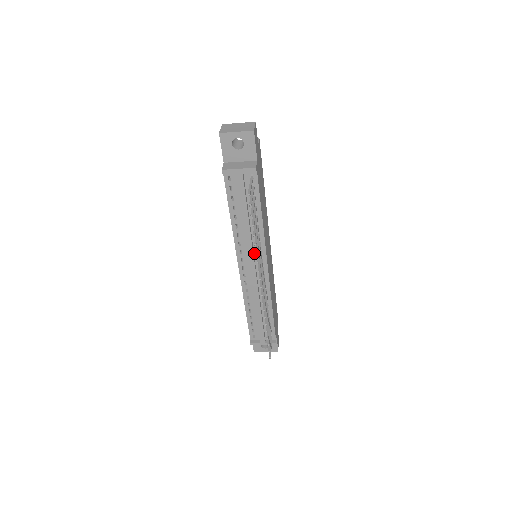
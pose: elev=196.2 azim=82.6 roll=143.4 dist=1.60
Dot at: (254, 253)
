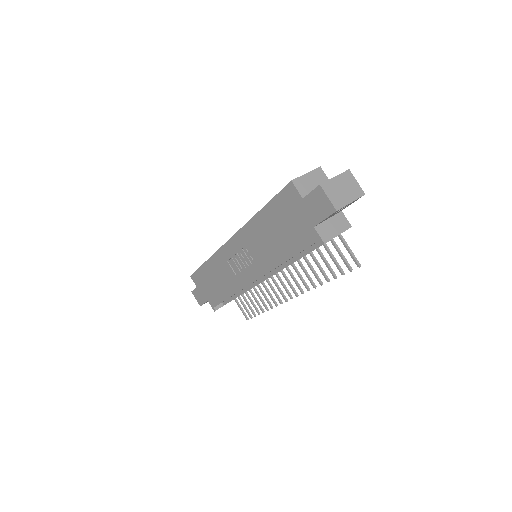
Dot at: occluded
